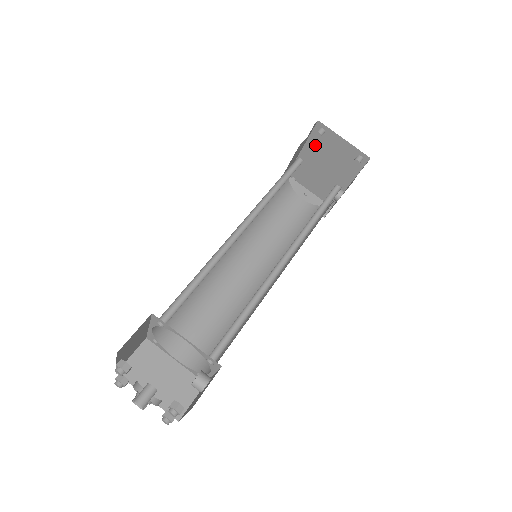
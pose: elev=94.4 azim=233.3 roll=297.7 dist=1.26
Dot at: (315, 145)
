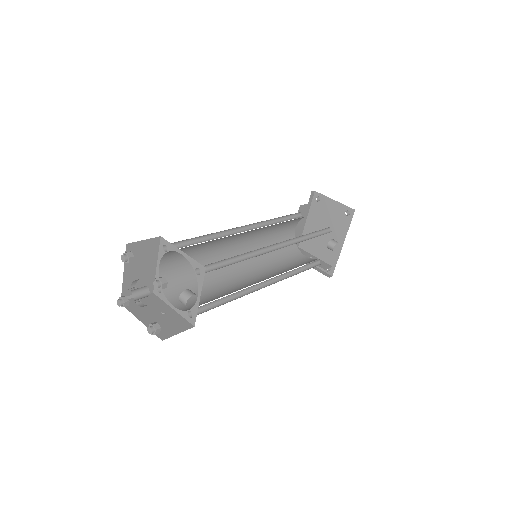
Dot at: (315, 213)
